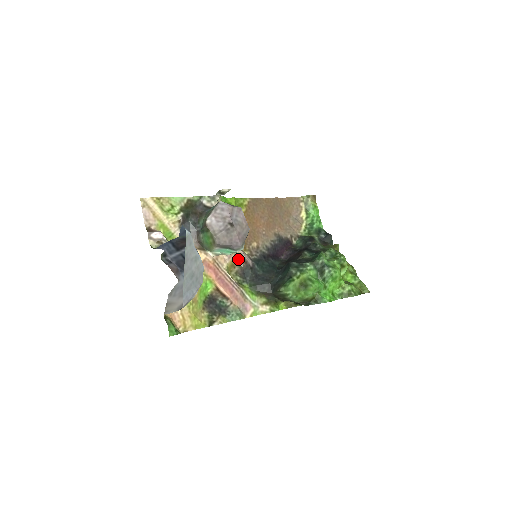
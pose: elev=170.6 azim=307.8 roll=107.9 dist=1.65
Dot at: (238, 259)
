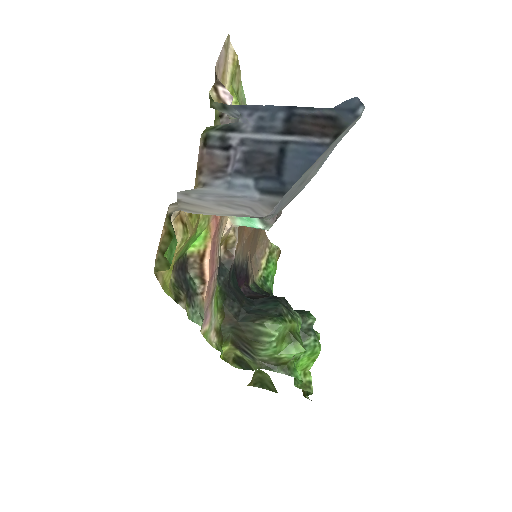
Dot at: (223, 244)
